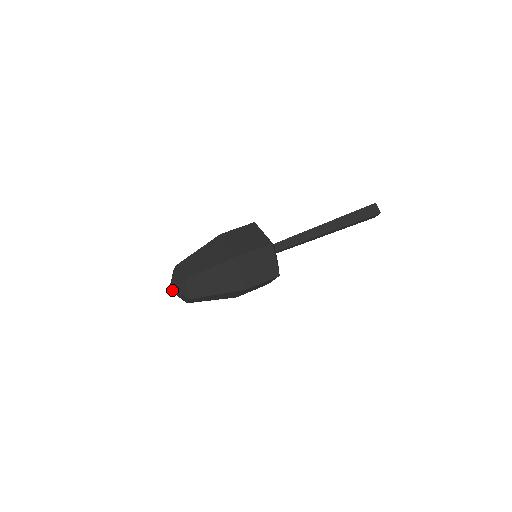
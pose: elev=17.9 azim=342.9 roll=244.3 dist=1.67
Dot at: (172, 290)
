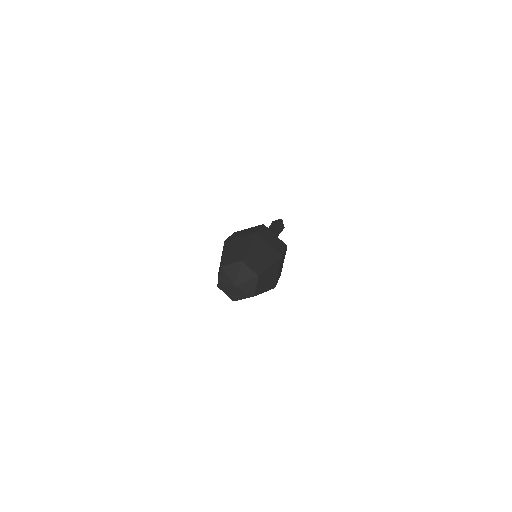
Dot at: (238, 287)
